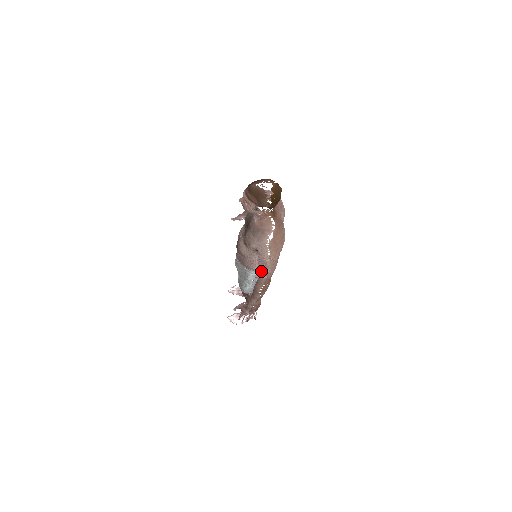
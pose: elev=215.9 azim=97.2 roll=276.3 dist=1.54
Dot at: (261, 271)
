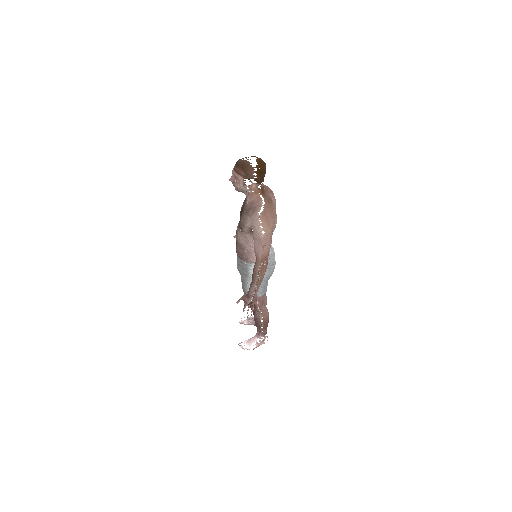
Dot at: (257, 249)
